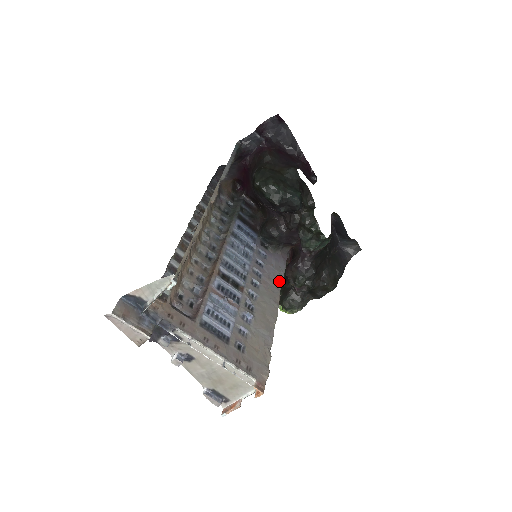
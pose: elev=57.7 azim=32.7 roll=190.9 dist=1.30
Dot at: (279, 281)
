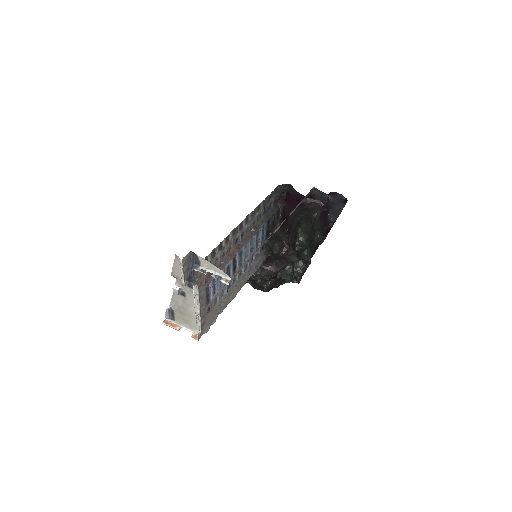
Dot at: (251, 275)
